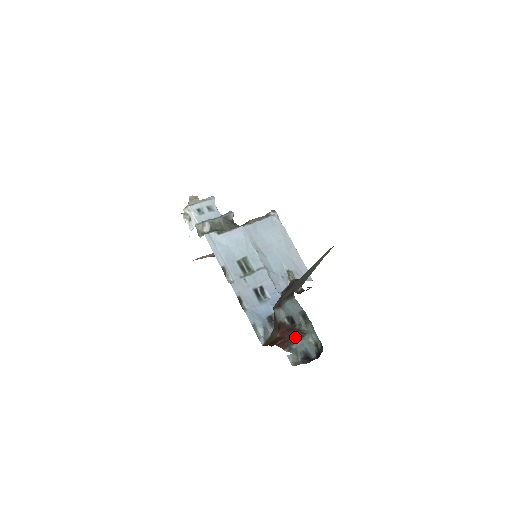
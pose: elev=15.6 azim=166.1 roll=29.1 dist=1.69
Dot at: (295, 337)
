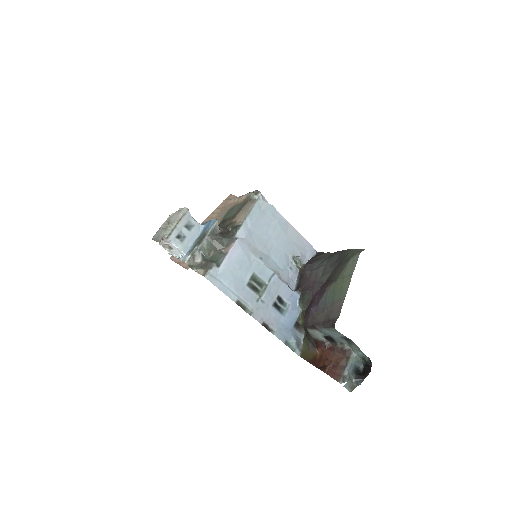
Dot at: (342, 360)
